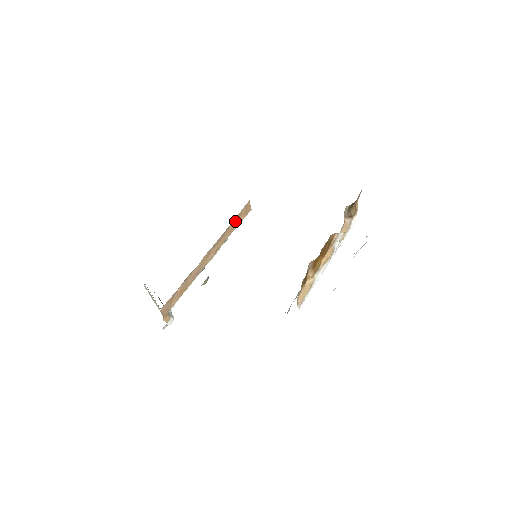
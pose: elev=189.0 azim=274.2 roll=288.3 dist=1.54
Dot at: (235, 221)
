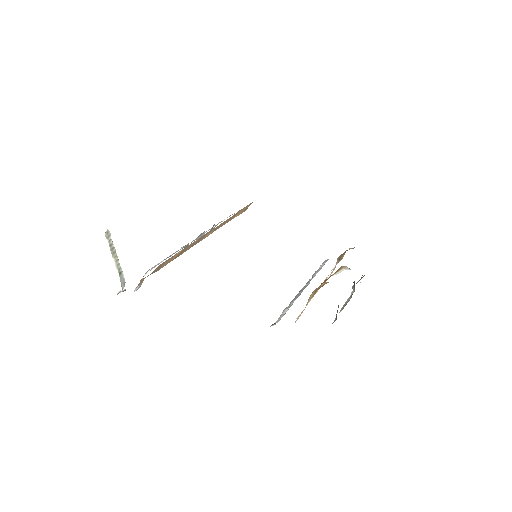
Dot at: (237, 212)
